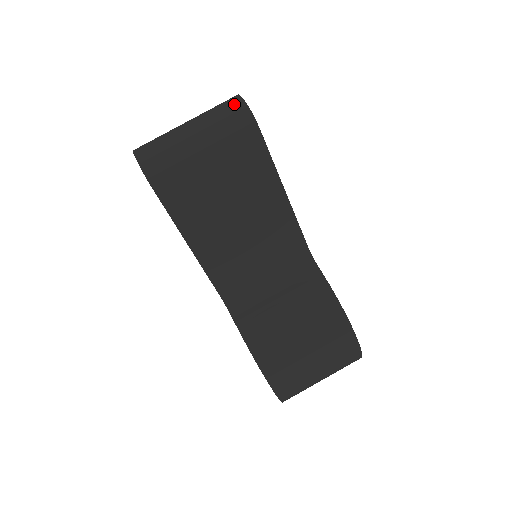
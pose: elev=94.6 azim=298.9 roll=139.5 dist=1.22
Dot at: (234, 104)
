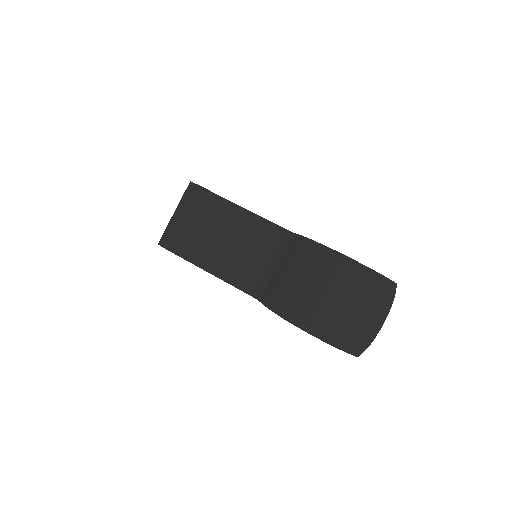
Dot at: (187, 187)
